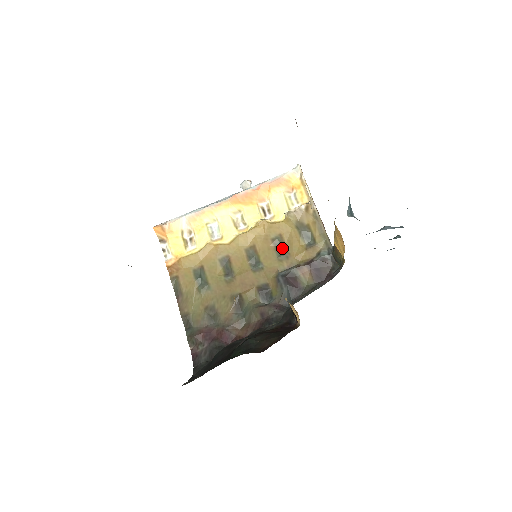
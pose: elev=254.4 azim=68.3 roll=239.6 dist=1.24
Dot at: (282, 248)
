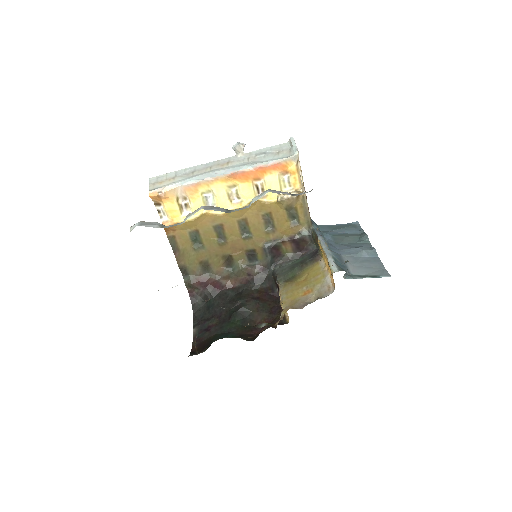
Dot at: (270, 223)
